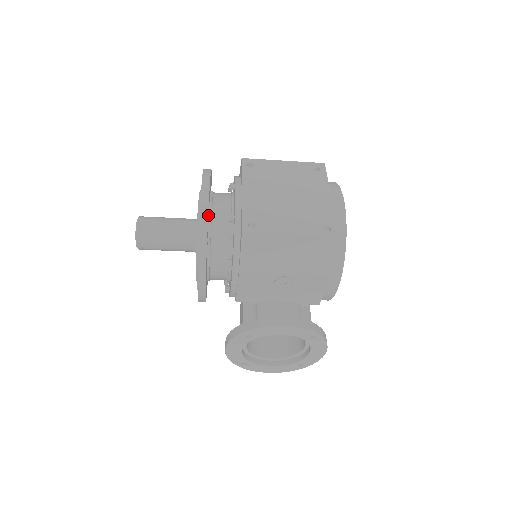
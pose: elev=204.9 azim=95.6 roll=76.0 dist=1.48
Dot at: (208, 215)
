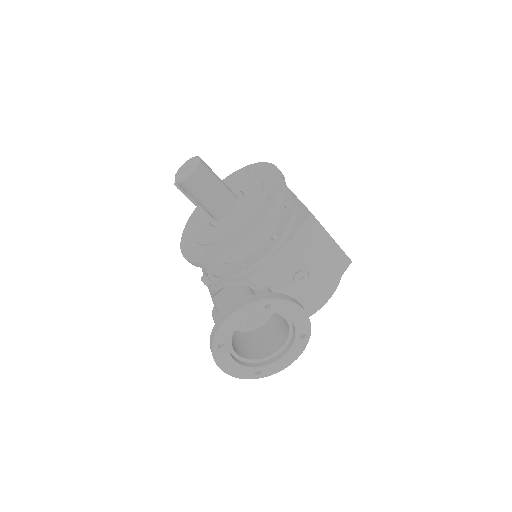
Dot at: occluded
